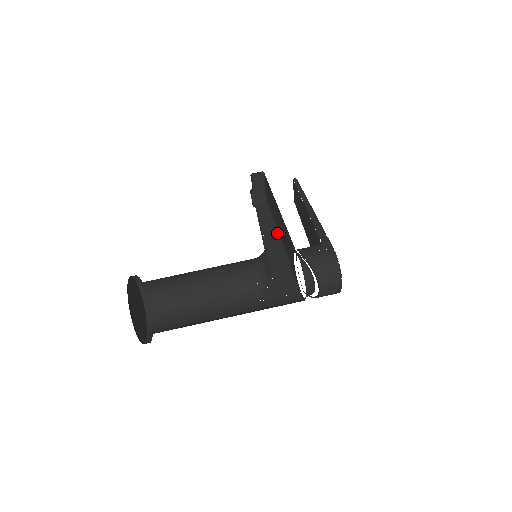
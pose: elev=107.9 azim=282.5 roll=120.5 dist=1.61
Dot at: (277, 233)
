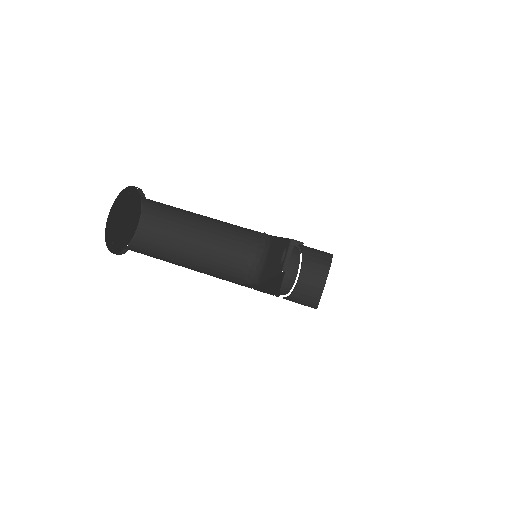
Dot at: occluded
